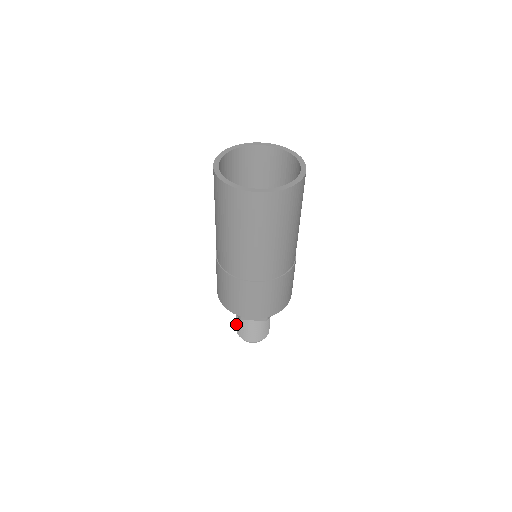
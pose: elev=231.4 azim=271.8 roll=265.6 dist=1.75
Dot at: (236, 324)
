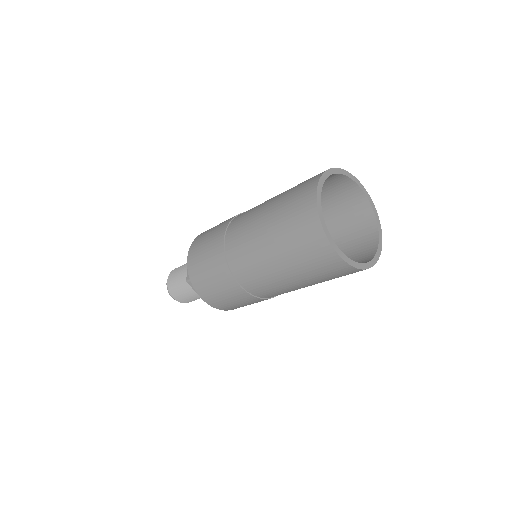
Dot at: (175, 271)
